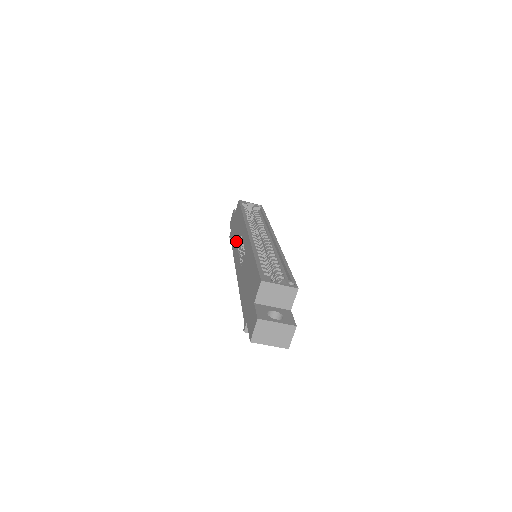
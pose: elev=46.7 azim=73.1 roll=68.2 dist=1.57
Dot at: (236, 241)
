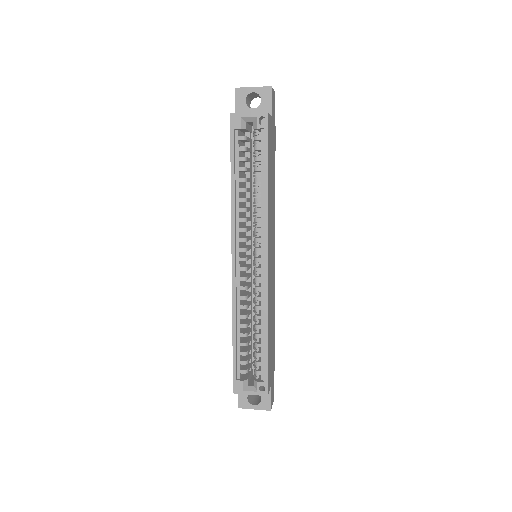
Dot at: occluded
